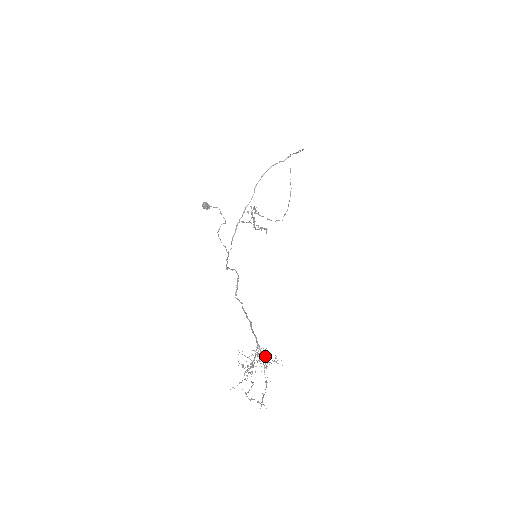
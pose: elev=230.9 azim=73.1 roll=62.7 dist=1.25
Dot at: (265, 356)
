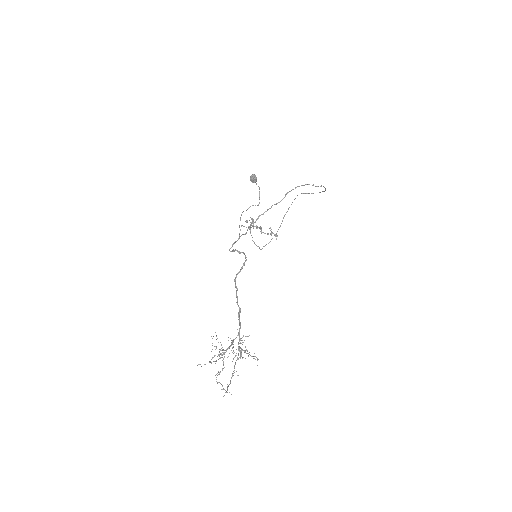
Dot at: (241, 348)
